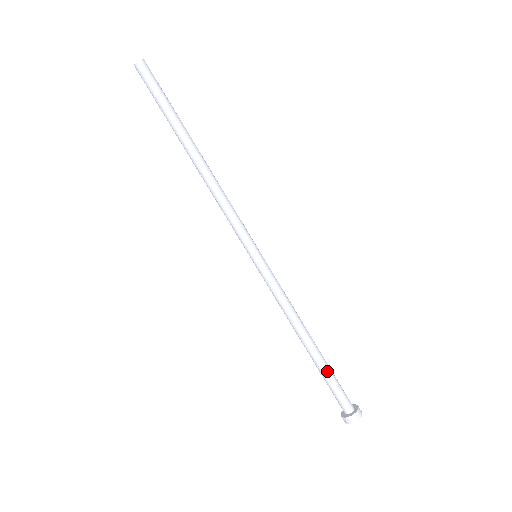
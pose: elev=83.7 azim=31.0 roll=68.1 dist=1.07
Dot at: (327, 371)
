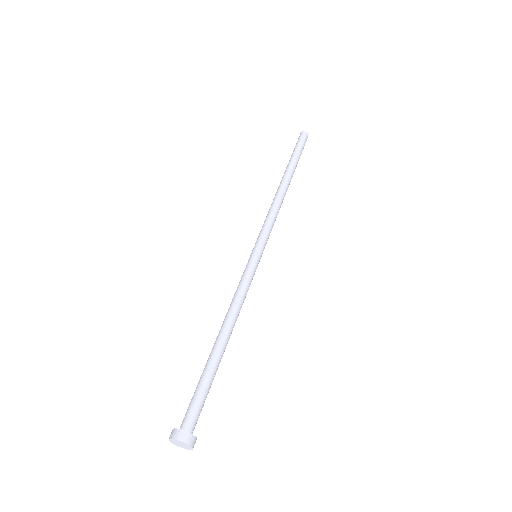
Dot at: (209, 373)
